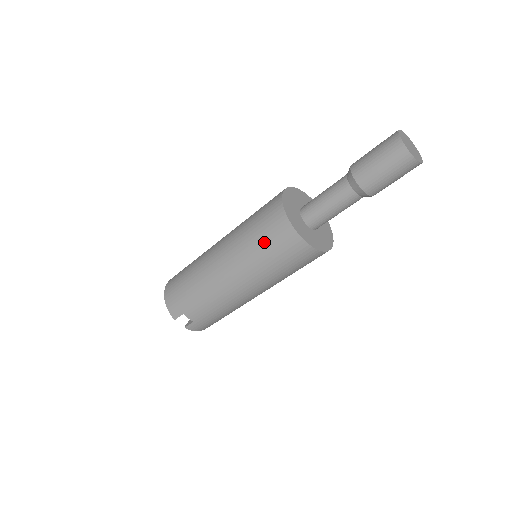
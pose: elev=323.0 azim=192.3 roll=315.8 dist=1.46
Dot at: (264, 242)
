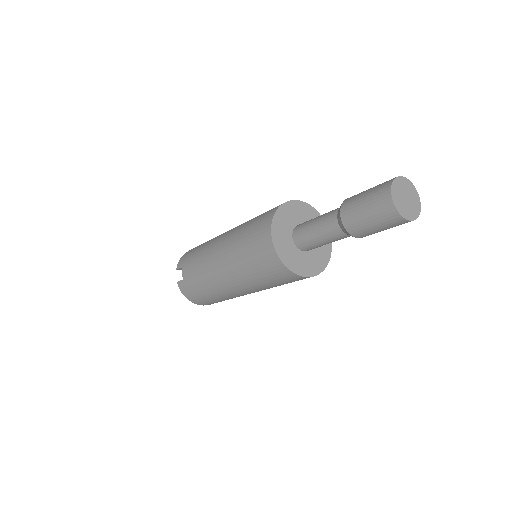
Dot at: (252, 226)
